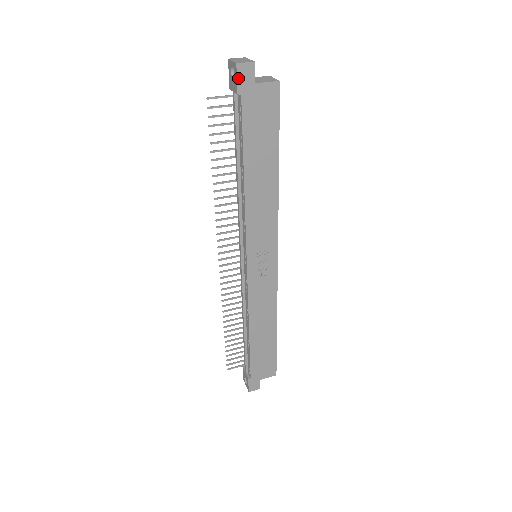
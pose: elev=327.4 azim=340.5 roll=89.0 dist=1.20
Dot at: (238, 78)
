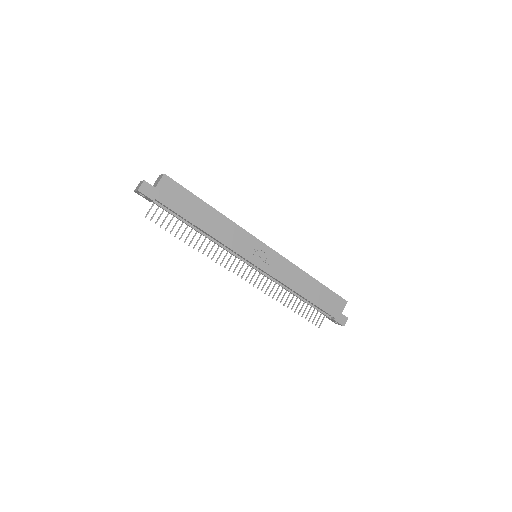
Dot at: (146, 195)
